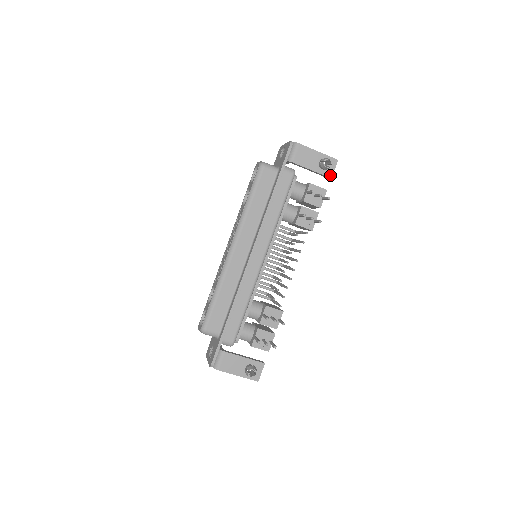
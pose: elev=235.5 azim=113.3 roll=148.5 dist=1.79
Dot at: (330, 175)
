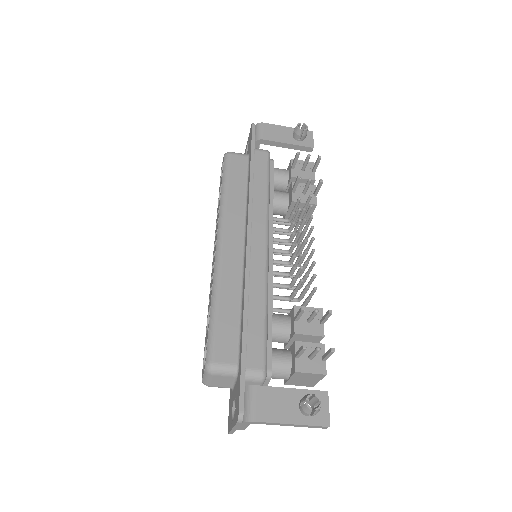
Dot at: (311, 145)
